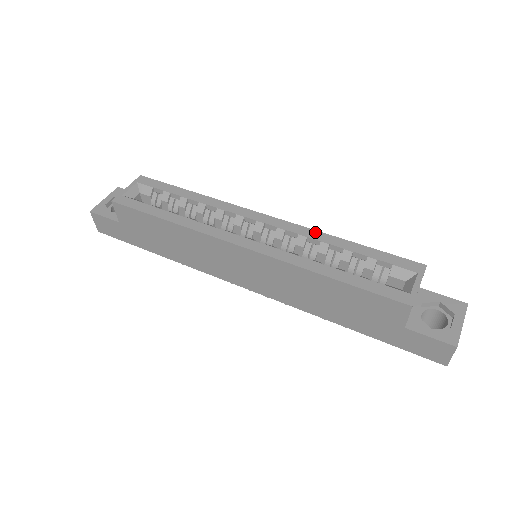
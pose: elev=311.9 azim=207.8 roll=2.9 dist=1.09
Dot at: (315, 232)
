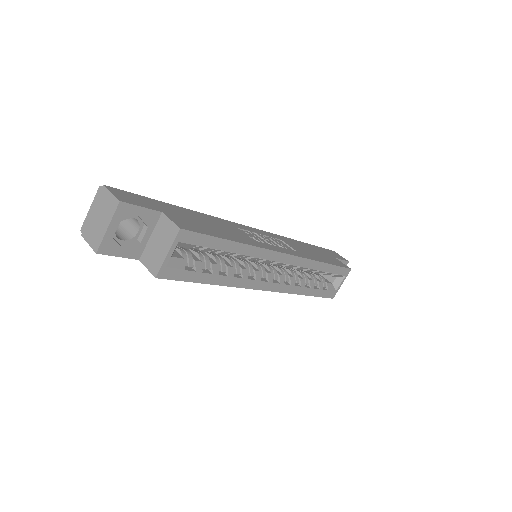
Dot at: (311, 262)
